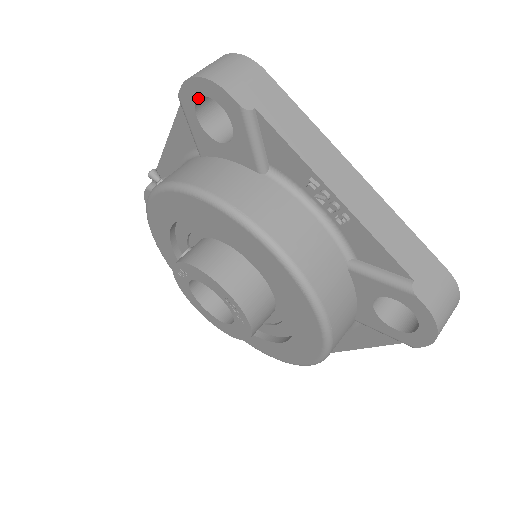
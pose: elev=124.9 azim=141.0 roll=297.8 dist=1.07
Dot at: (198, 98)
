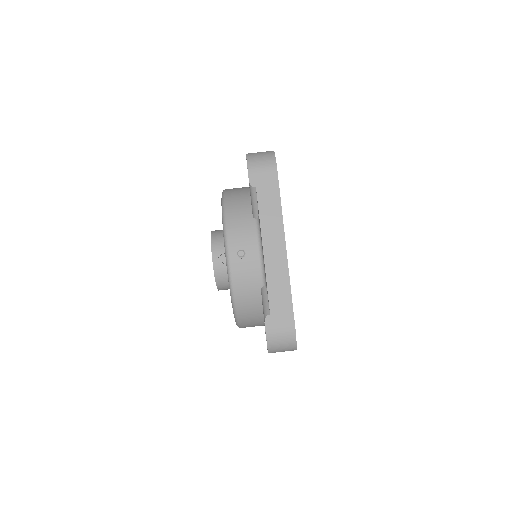
Dot at: occluded
